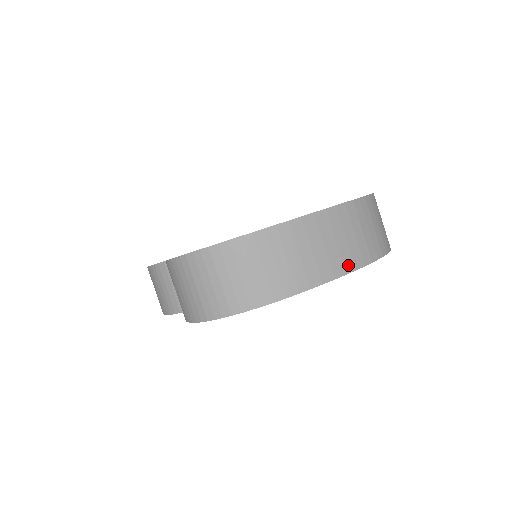
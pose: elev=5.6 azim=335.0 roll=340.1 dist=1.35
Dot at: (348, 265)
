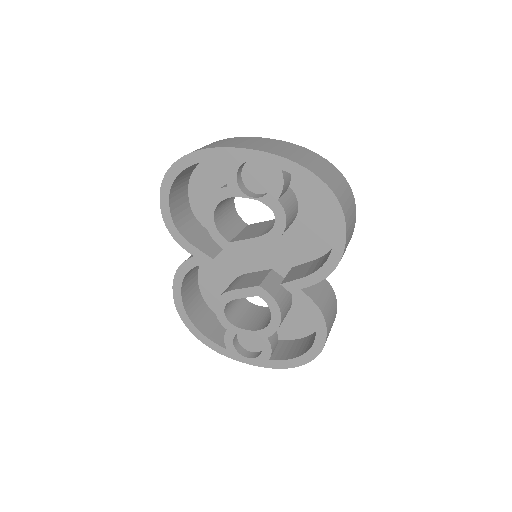
Dot at: (262, 149)
